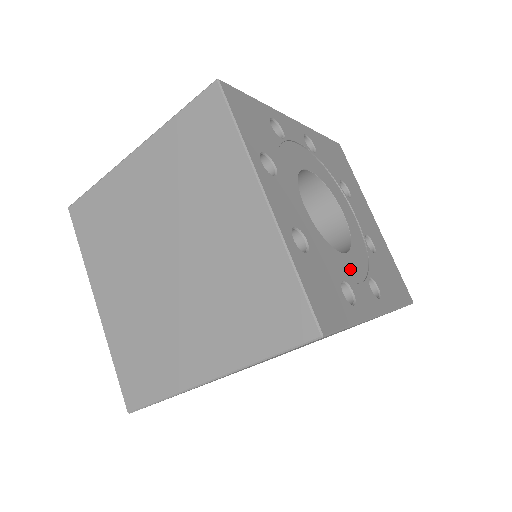
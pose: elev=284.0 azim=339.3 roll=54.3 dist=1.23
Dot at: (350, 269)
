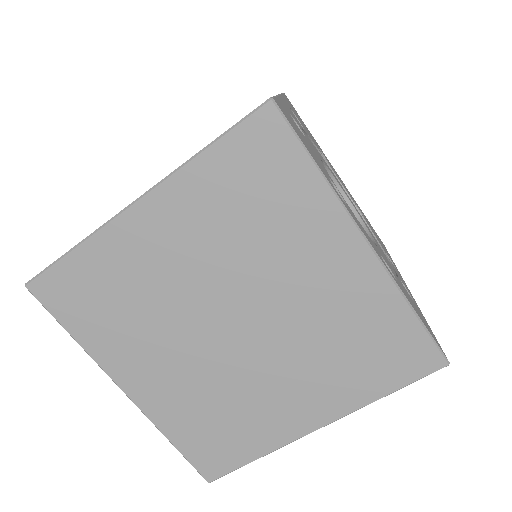
Dot at: occluded
